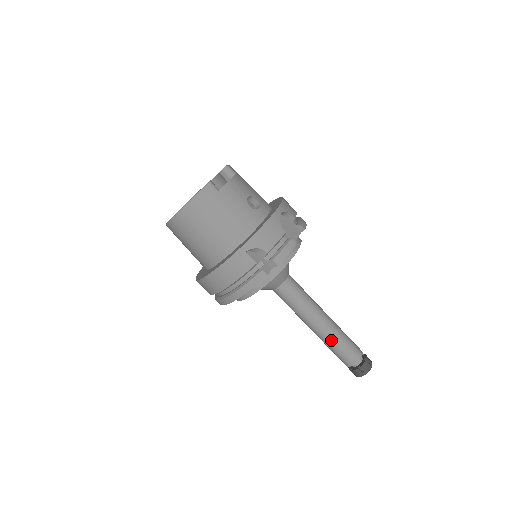
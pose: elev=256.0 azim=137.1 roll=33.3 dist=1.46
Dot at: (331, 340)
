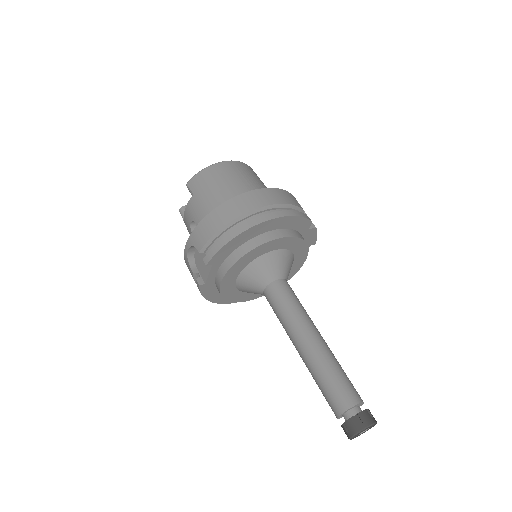
Dot at: (333, 358)
